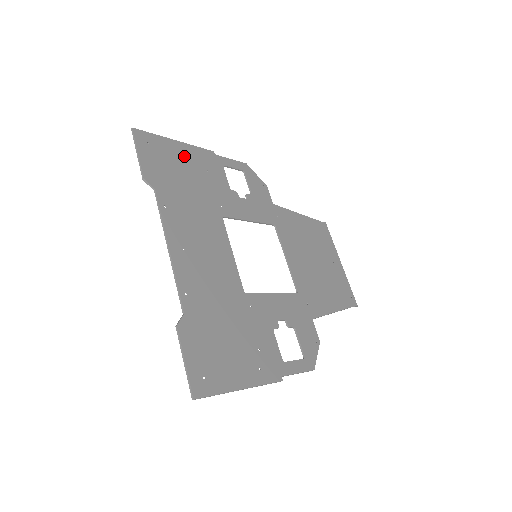
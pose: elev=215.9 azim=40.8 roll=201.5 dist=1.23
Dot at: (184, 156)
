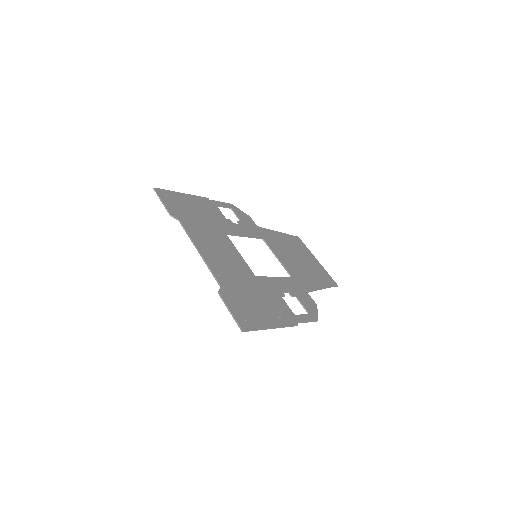
Dot at: (190, 201)
